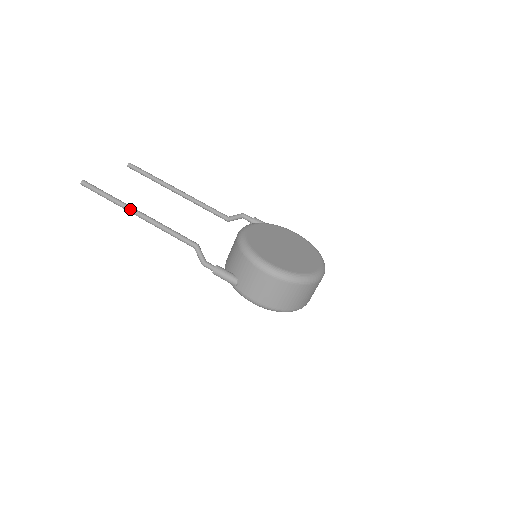
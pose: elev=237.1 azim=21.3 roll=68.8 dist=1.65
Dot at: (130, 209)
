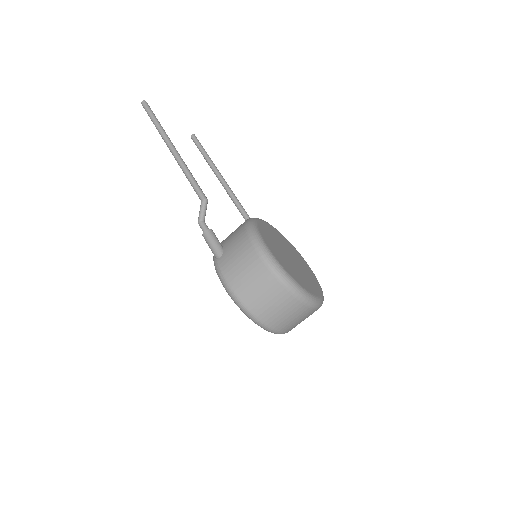
Dot at: (168, 140)
